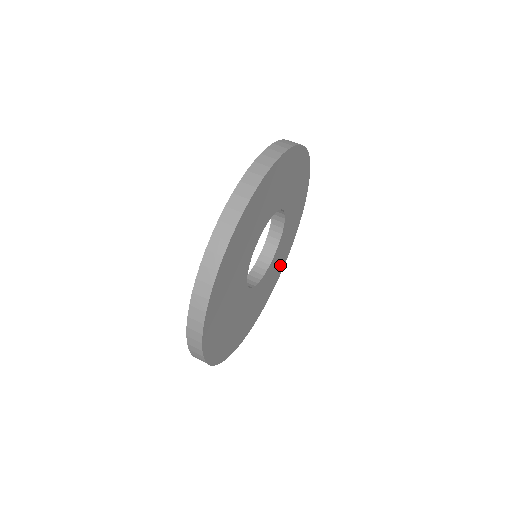
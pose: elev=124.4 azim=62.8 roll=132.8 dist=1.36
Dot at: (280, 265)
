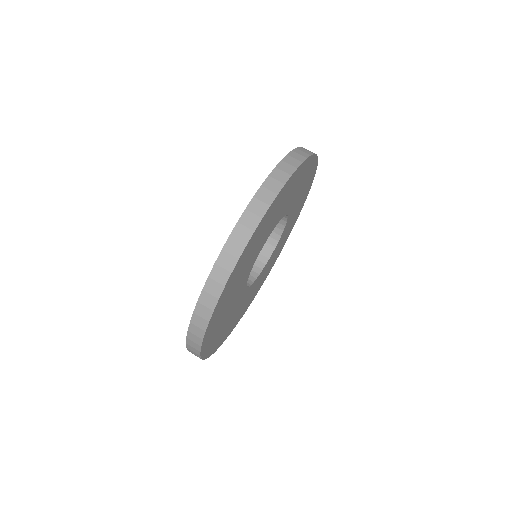
Dot at: (259, 285)
